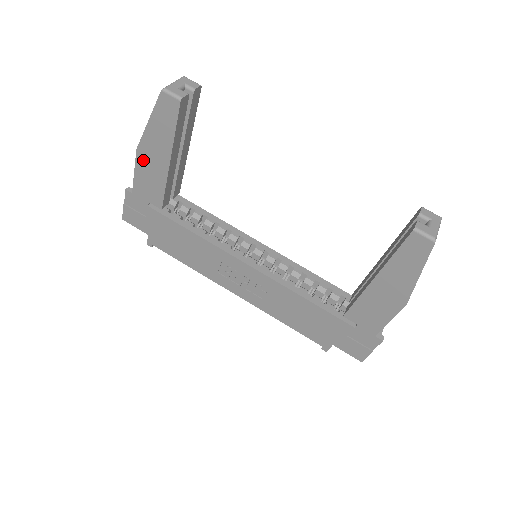
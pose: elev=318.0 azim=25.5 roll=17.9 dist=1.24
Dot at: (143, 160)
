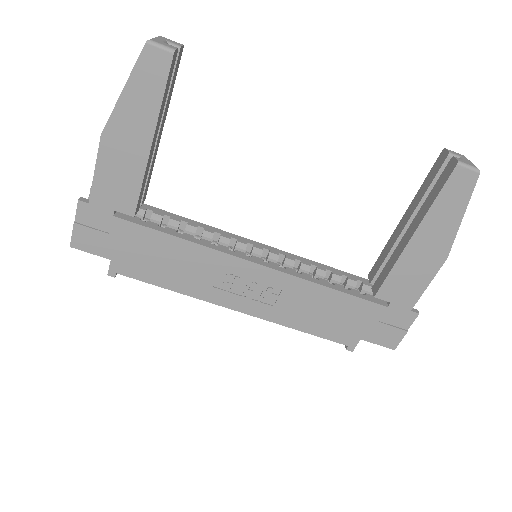
Dot at: (110, 149)
